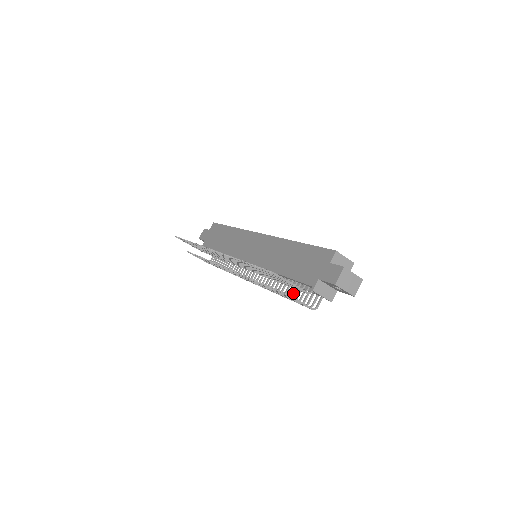
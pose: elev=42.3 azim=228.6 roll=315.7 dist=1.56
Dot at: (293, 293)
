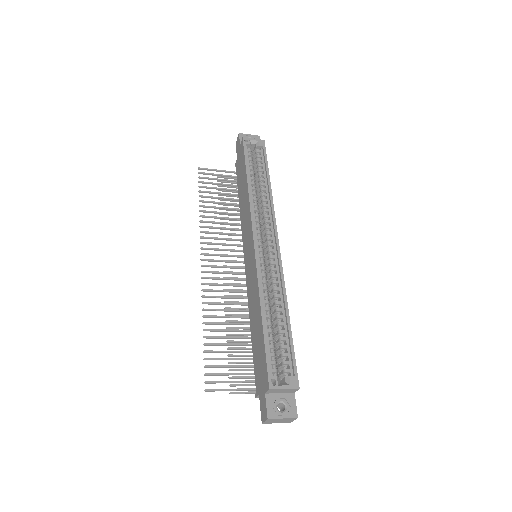
Dot at: occluded
